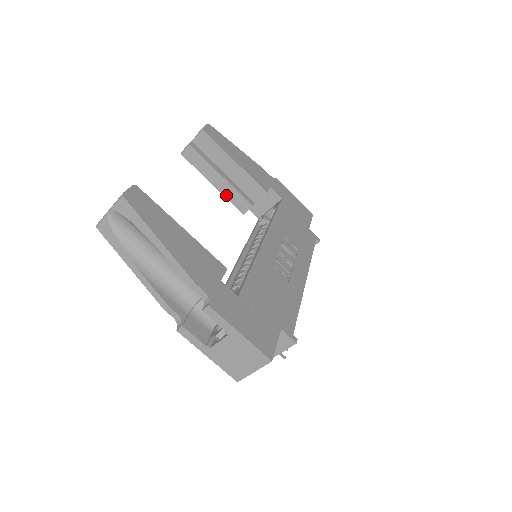
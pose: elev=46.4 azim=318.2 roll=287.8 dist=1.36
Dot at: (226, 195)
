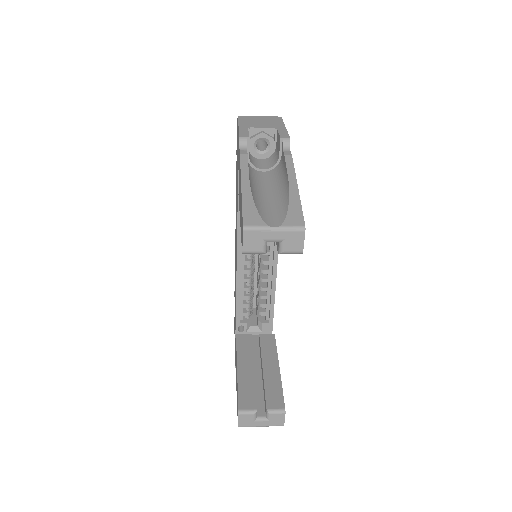
Dot at: occluded
